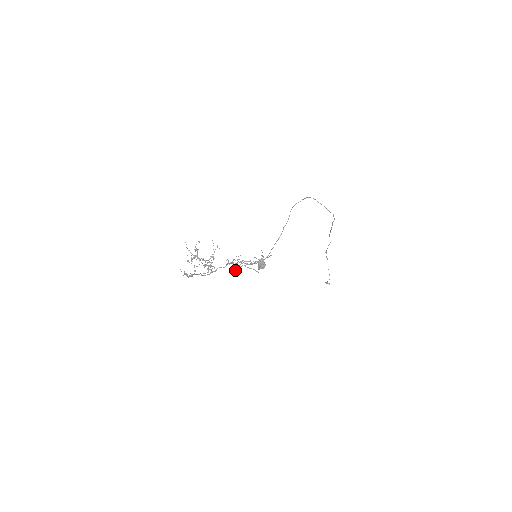
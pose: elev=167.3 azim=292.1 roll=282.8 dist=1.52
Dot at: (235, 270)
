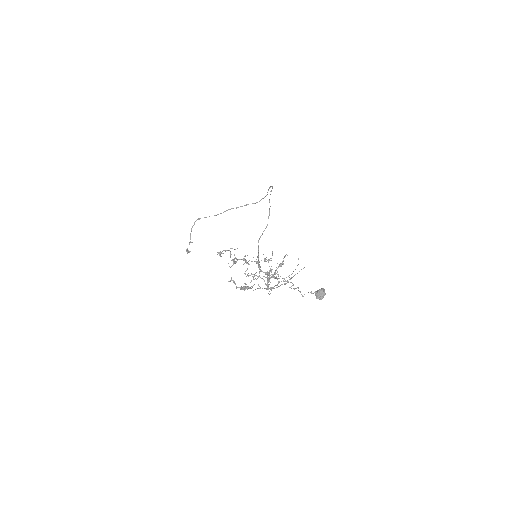
Dot at: occluded
